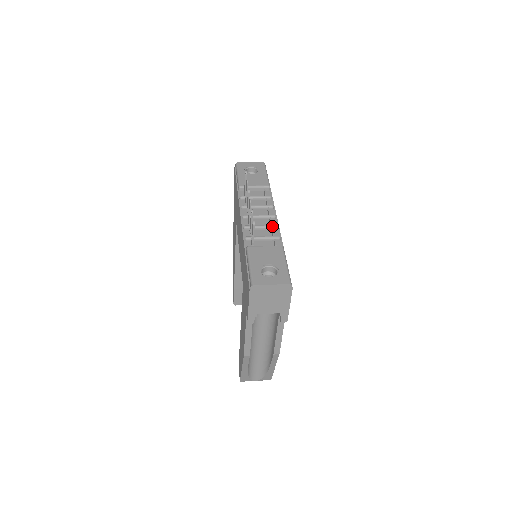
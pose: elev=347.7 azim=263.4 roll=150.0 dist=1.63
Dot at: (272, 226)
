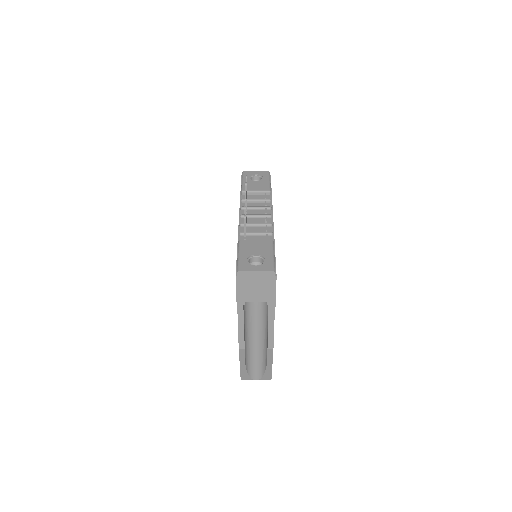
Dot at: (266, 224)
